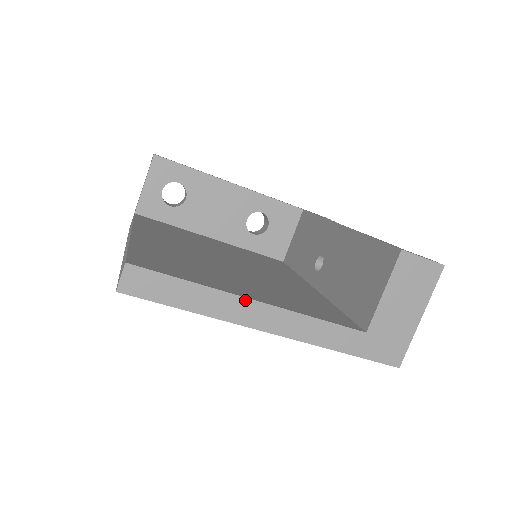
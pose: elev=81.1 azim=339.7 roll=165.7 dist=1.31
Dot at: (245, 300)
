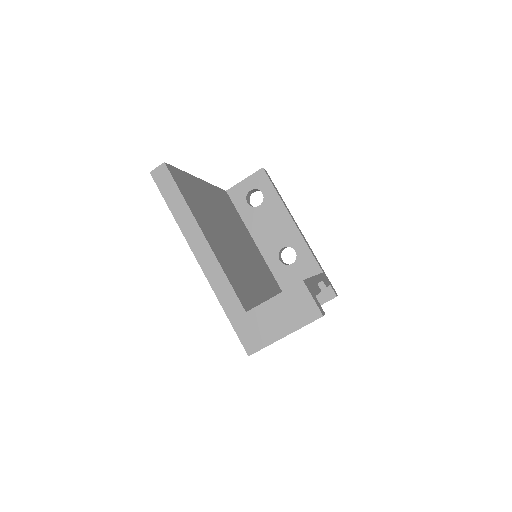
Dot at: (199, 230)
